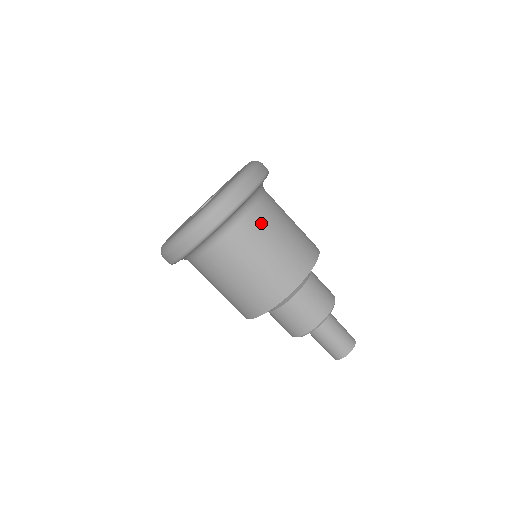
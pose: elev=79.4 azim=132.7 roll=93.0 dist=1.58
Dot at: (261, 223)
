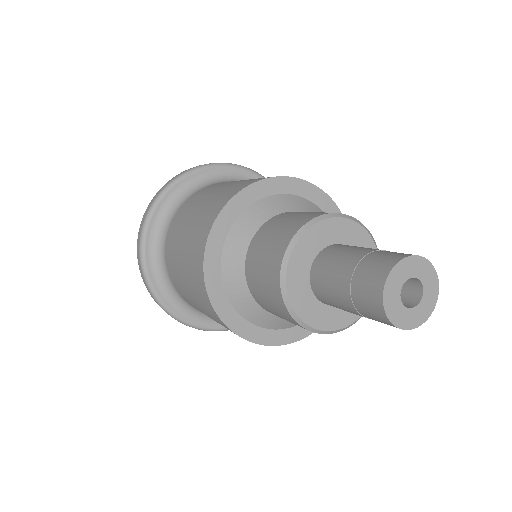
Dot at: occluded
